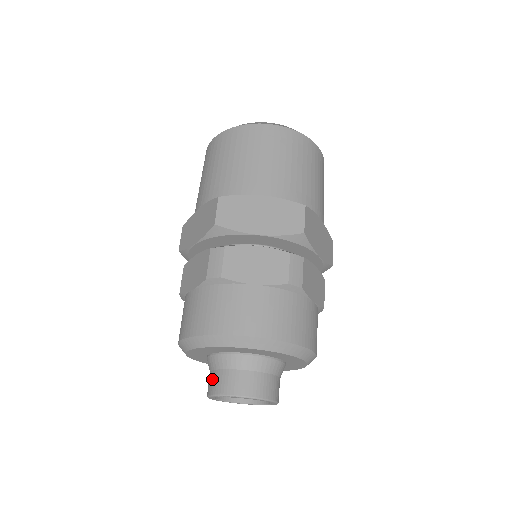
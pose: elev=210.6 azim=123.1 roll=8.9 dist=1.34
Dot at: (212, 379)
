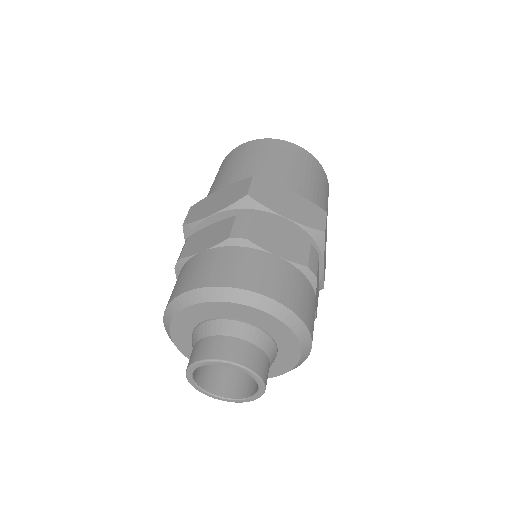
Dot at: (203, 345)
